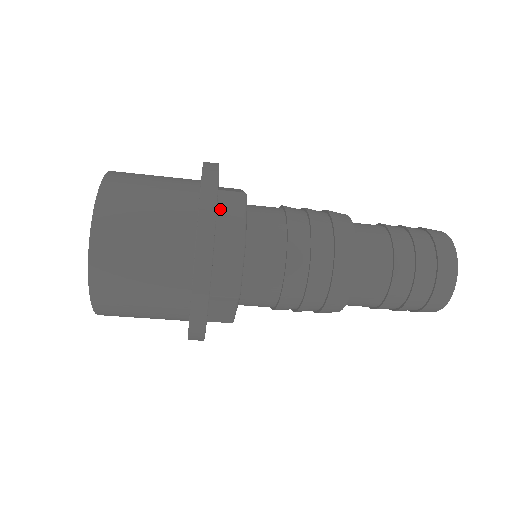
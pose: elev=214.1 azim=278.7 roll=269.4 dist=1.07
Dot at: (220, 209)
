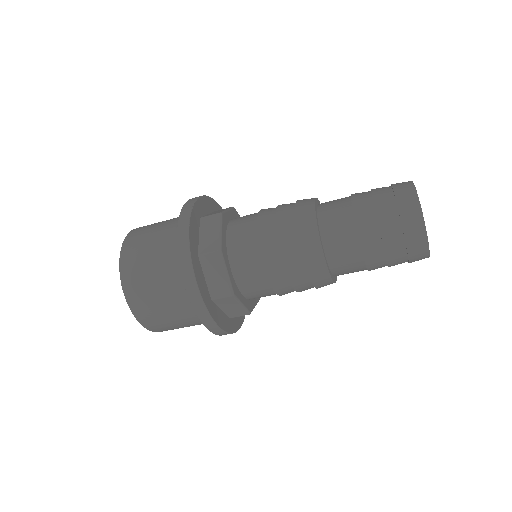
Dot at: (211, 213)
